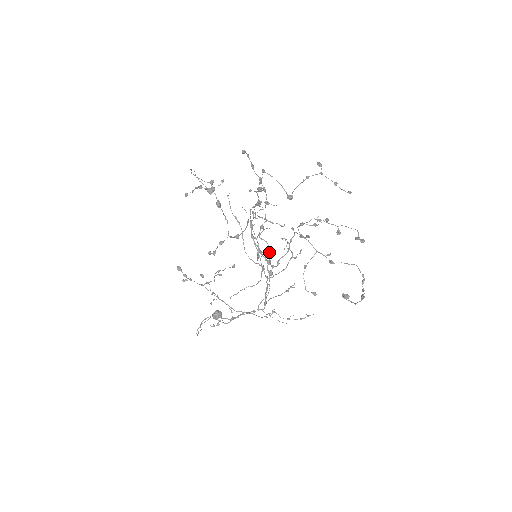
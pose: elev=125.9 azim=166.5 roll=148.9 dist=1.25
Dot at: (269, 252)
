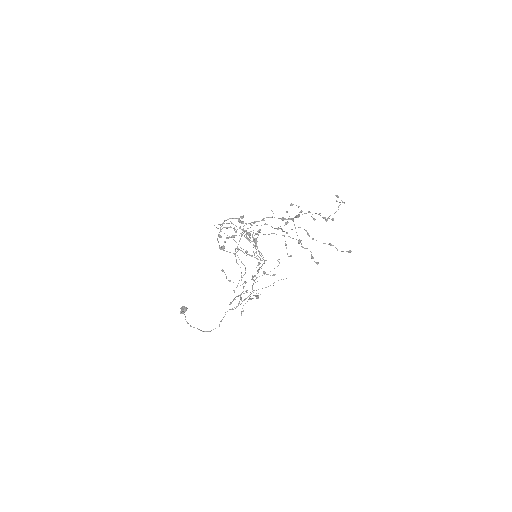
Dot at: occluded
